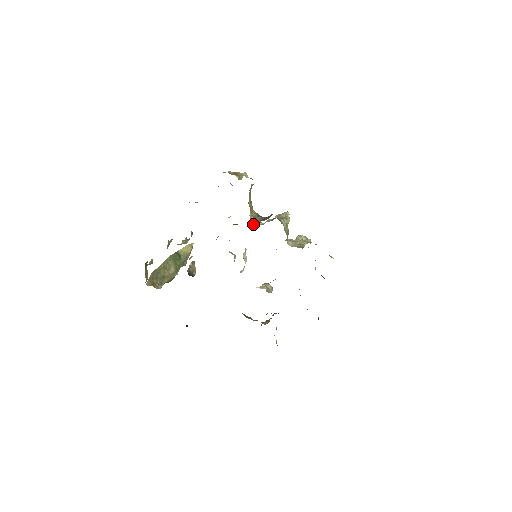
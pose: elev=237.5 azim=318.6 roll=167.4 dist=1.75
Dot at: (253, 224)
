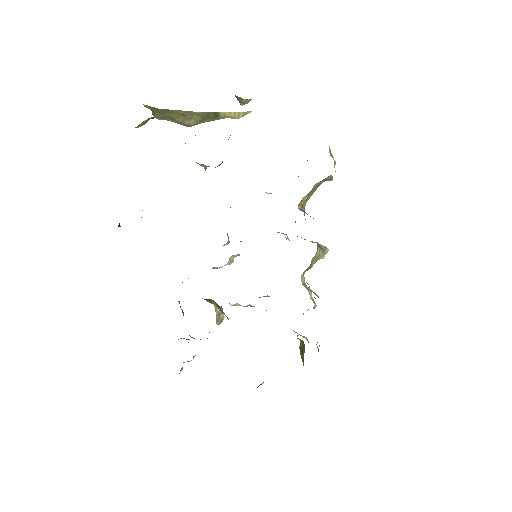
Dot at: (299, 208)
